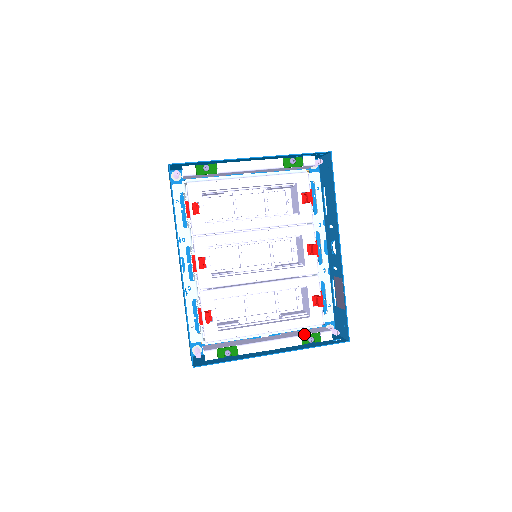
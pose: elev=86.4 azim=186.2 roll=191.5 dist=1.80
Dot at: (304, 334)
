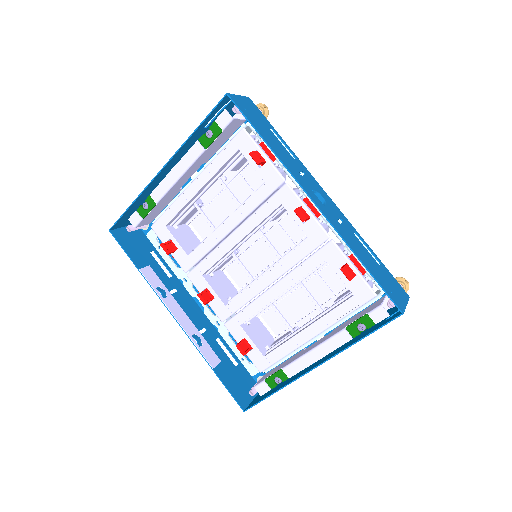
Dot at: (348, 324)
